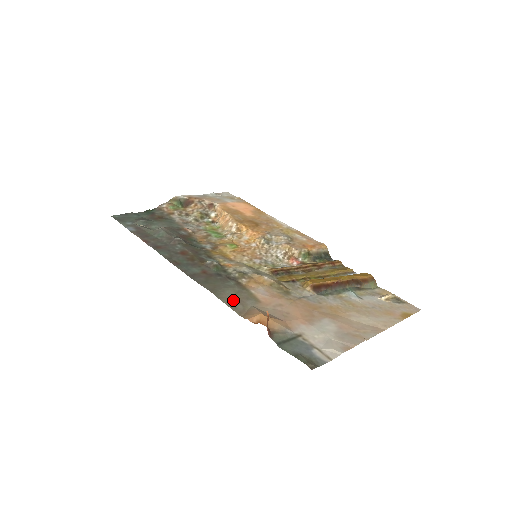
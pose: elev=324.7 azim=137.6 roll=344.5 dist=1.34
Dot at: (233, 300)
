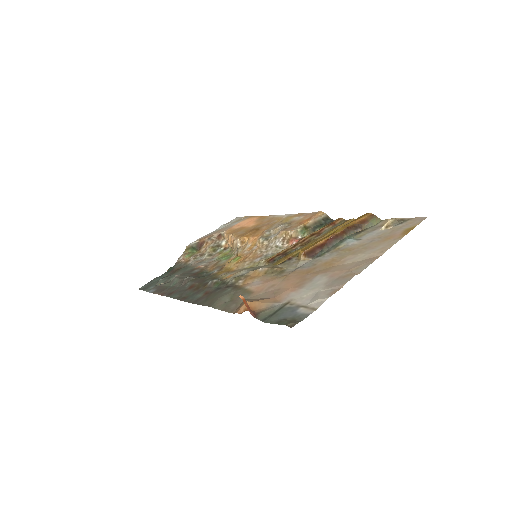
Dot at: (228, 303)
